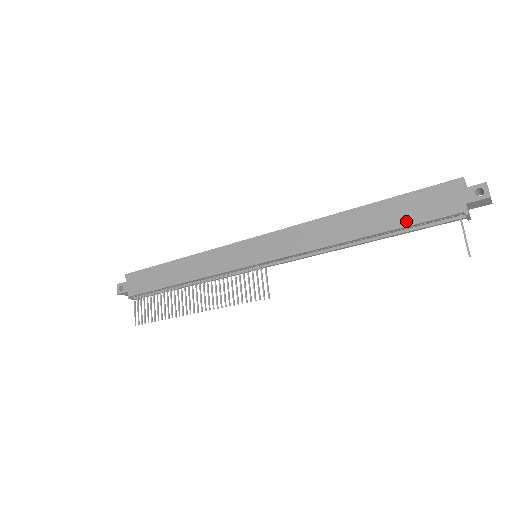
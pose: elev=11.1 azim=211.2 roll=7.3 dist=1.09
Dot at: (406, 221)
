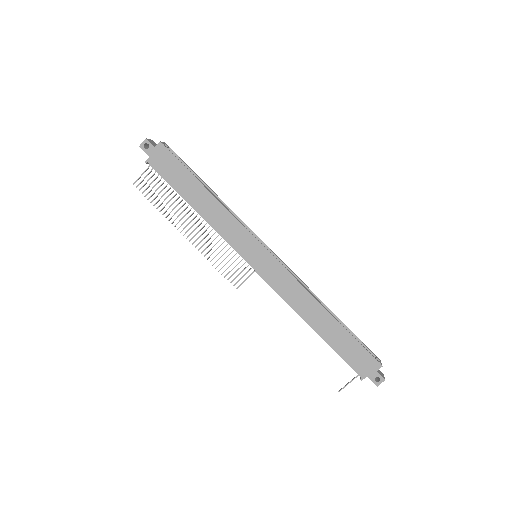
Dot at: (339, 350)
